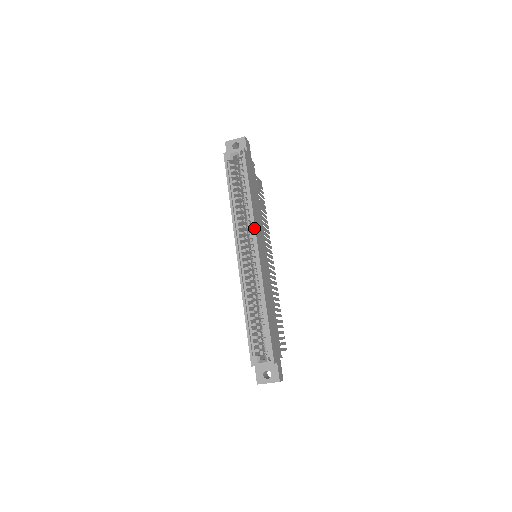
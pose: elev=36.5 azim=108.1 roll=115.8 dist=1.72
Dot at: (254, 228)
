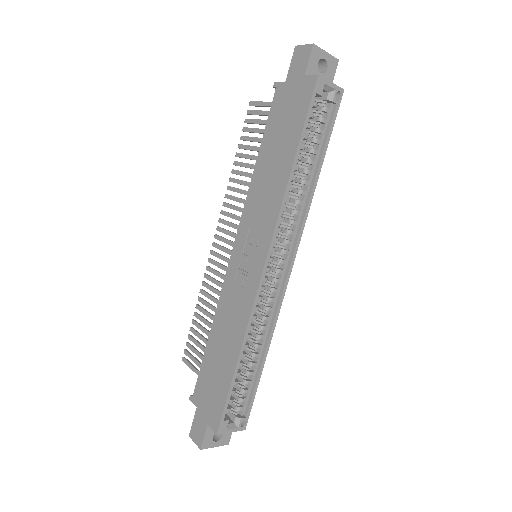
Dot at: (302, 233)
